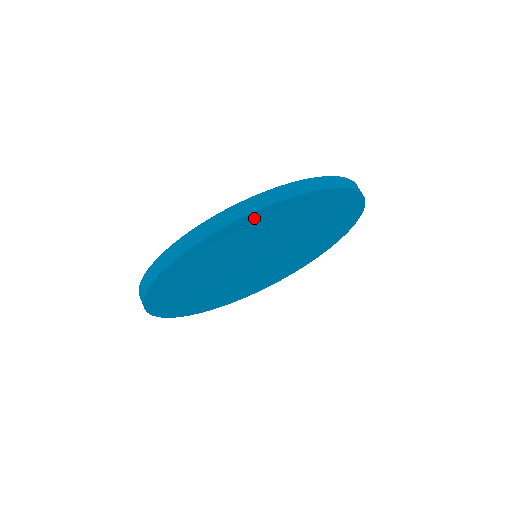
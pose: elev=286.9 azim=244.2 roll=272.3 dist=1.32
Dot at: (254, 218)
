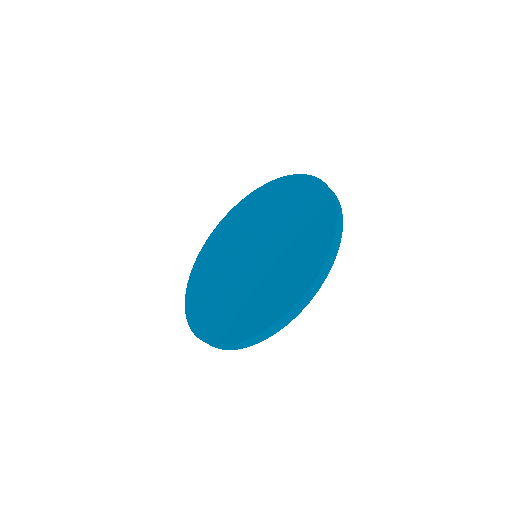
Dot at: occluded
